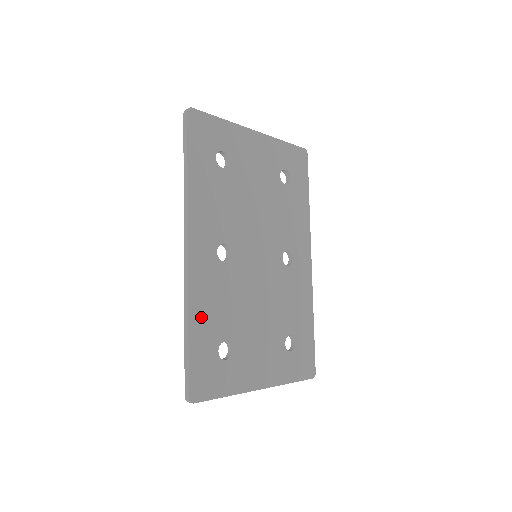
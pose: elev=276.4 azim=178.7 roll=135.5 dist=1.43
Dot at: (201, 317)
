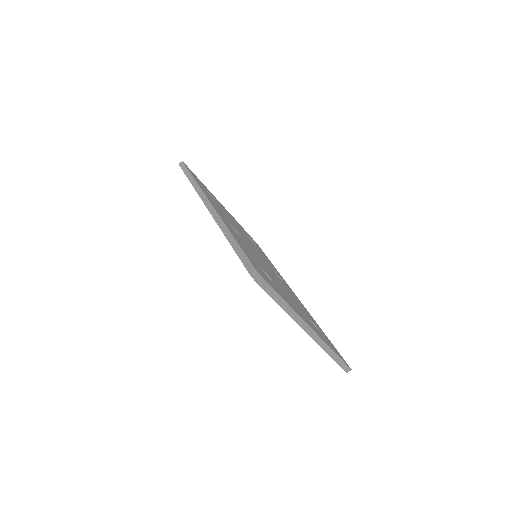
Dot at: (237, 239)
